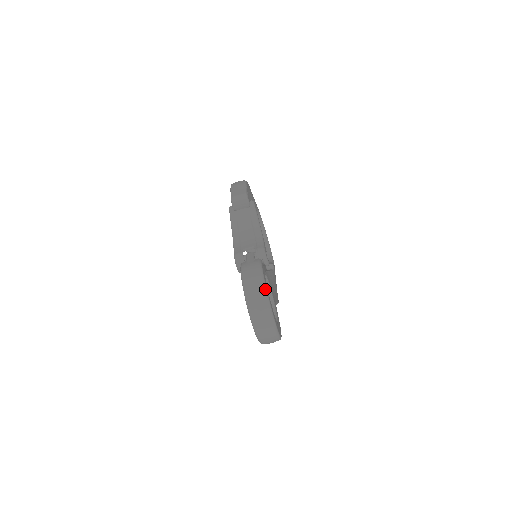
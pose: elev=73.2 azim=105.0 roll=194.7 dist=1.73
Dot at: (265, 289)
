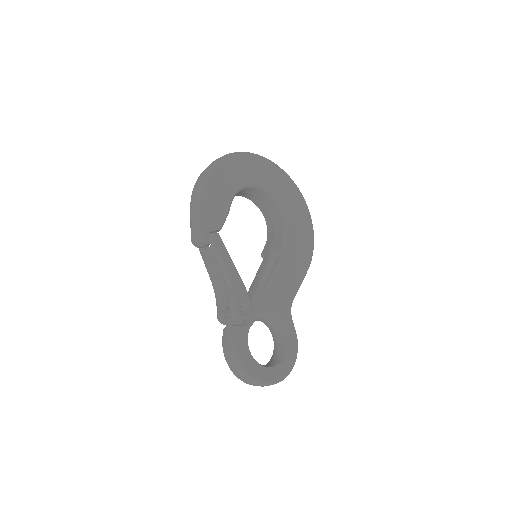
Dot at: (244, 371)
